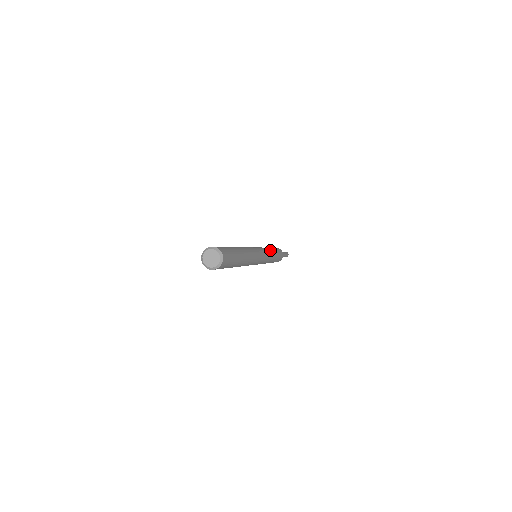
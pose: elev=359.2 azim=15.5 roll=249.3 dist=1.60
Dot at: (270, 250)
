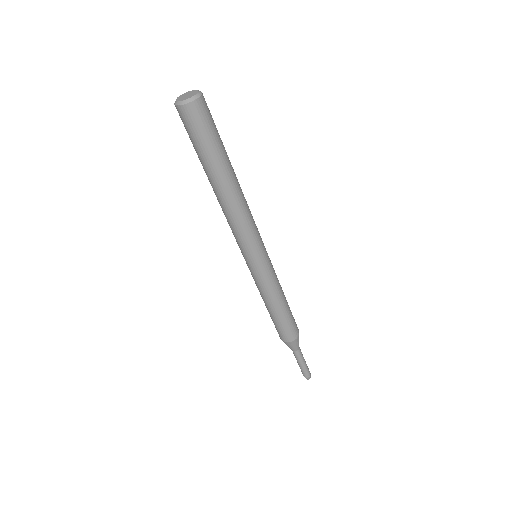
Dot at: occluded
